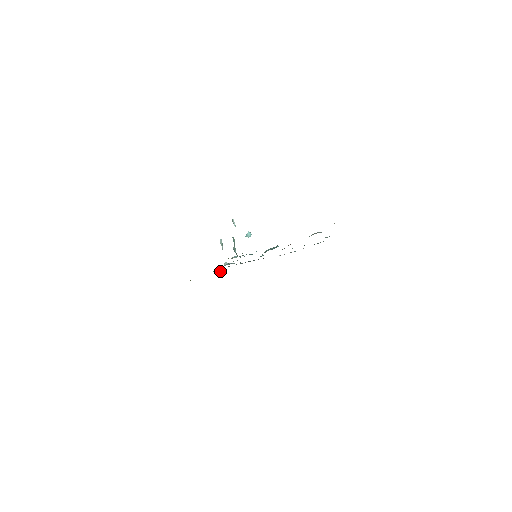
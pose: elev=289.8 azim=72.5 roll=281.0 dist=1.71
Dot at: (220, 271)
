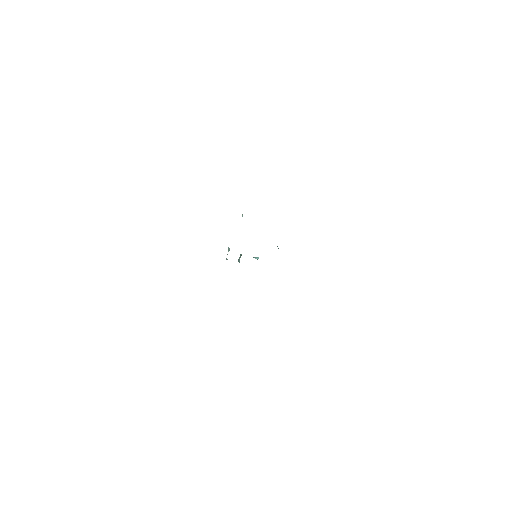
Dot at: occluded
